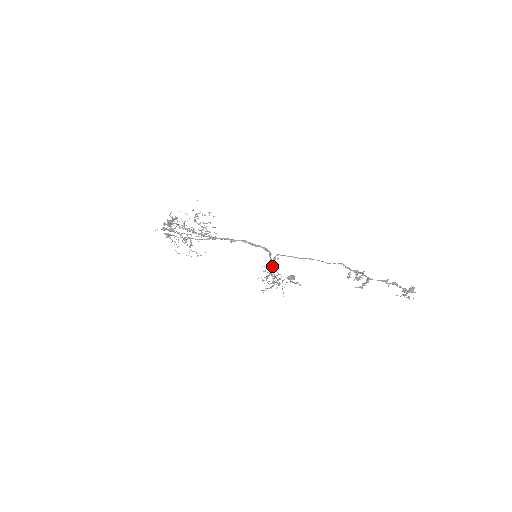
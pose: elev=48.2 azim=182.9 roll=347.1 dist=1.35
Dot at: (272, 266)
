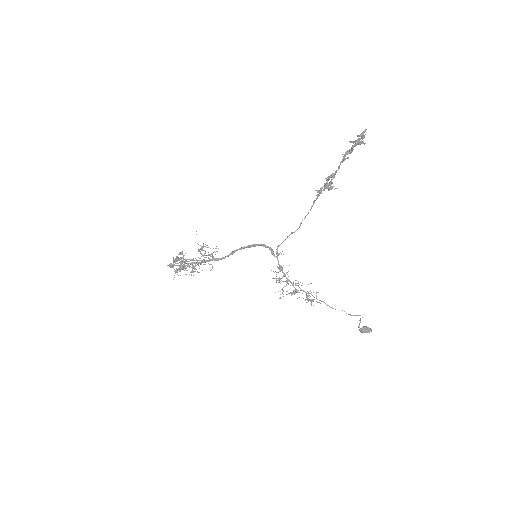
Dot at: (281, 266)
